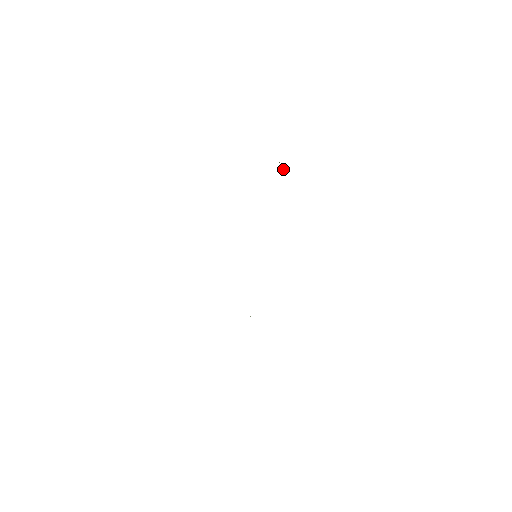
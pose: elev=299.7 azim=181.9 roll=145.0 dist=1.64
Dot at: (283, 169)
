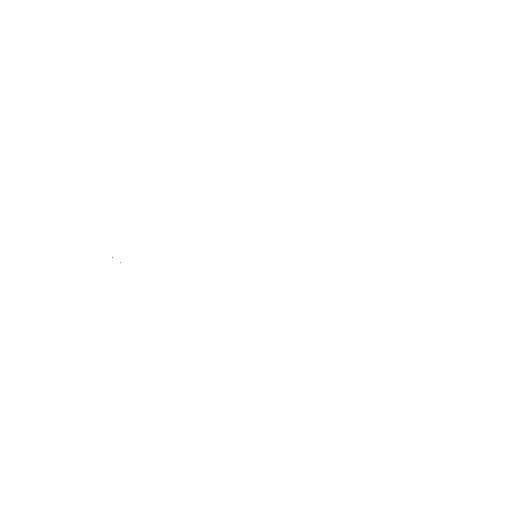
Dot at: occluded
